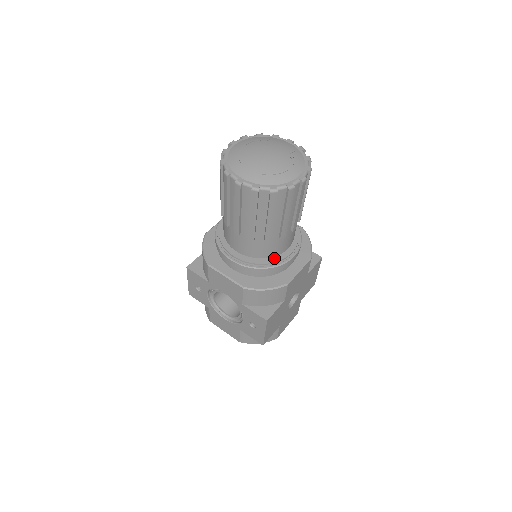
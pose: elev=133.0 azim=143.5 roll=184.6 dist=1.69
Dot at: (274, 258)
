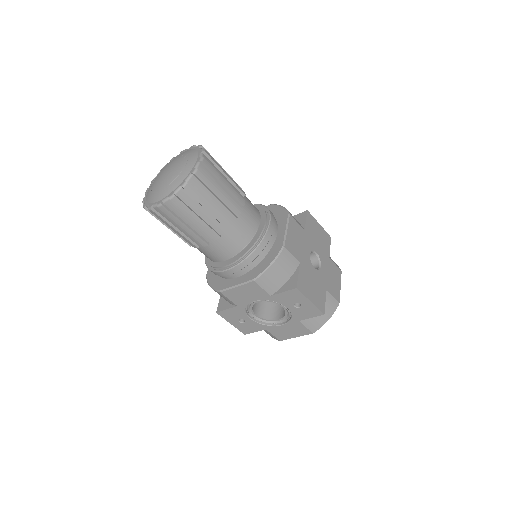
Dot at: (255, 238)
